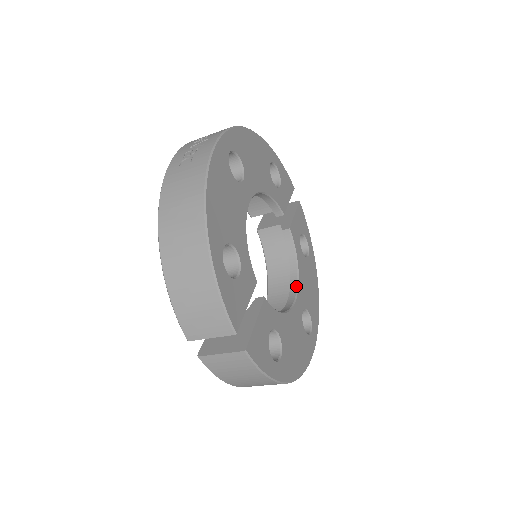
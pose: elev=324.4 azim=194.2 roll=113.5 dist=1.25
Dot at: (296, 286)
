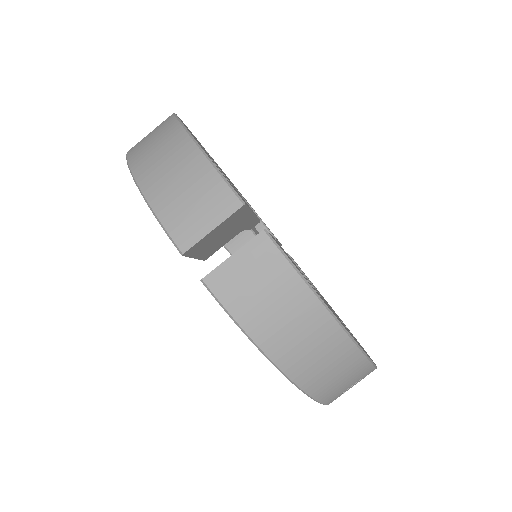
Dot at: occluded
